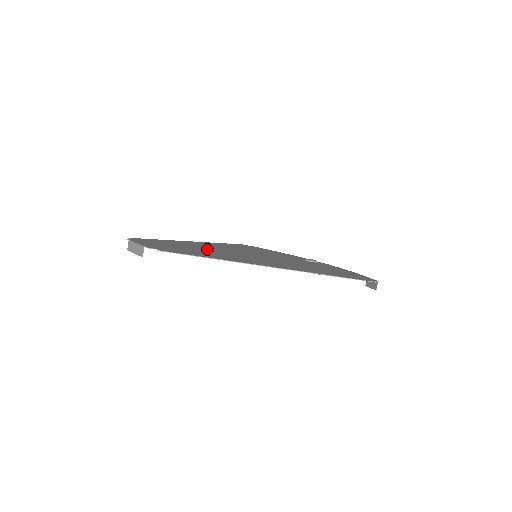
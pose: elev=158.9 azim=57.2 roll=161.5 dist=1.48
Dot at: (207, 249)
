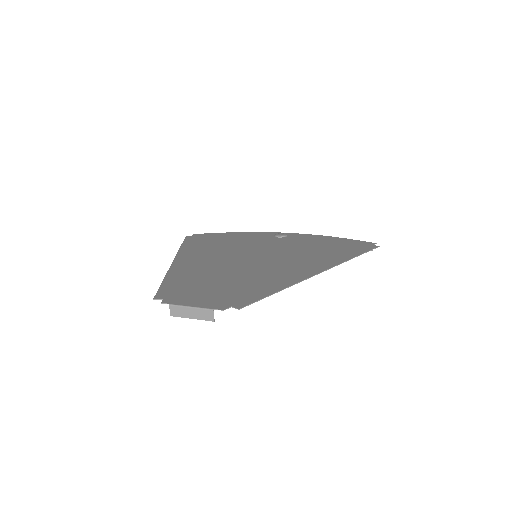
Dot at: (225, 272)
